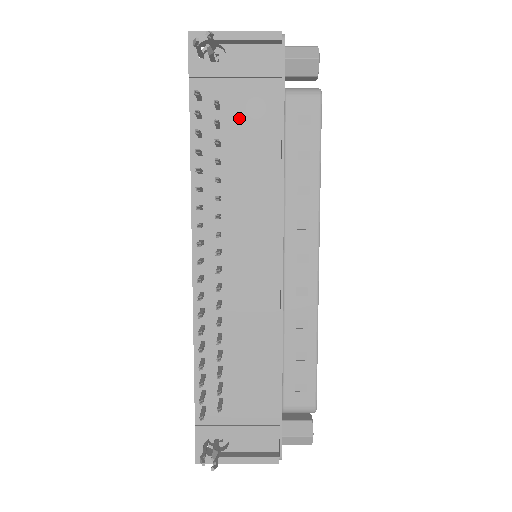
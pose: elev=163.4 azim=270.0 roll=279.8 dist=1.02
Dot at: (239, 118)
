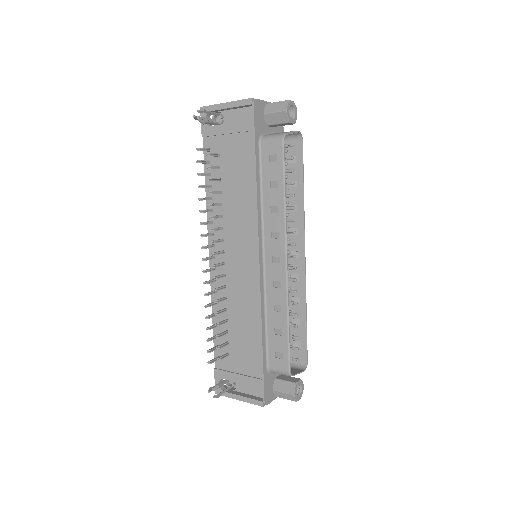
Dot at: (230, 161)
